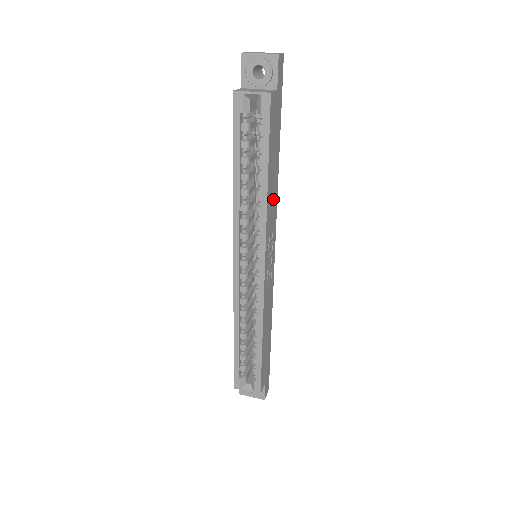
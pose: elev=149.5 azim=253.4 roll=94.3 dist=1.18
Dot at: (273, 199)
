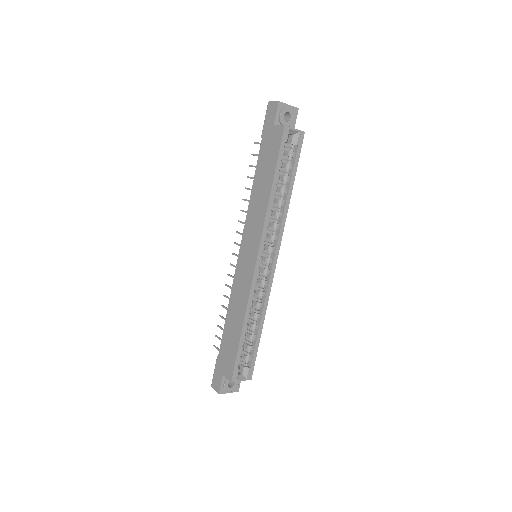
Dot at: occluded
